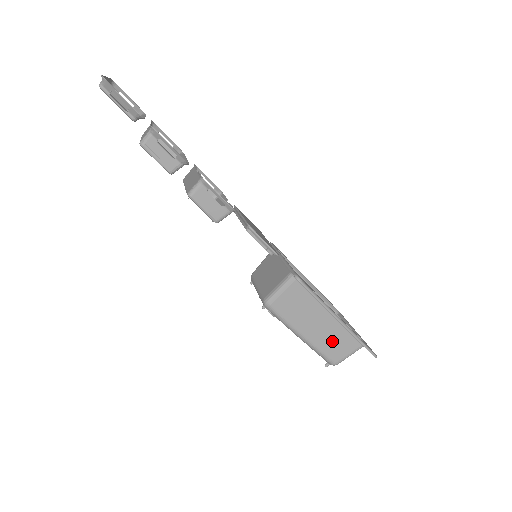
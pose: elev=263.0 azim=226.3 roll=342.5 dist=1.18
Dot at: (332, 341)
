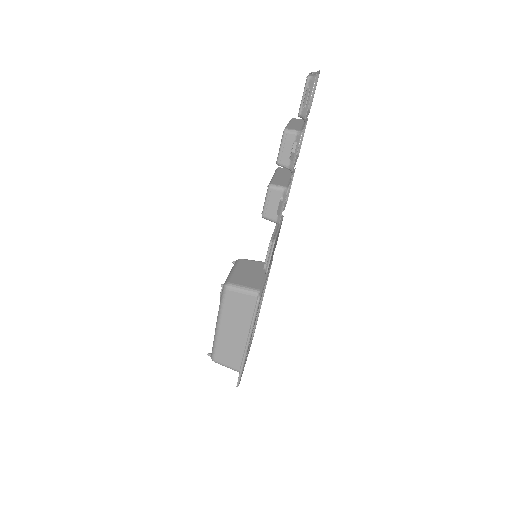
Dot at: (229, 348)
